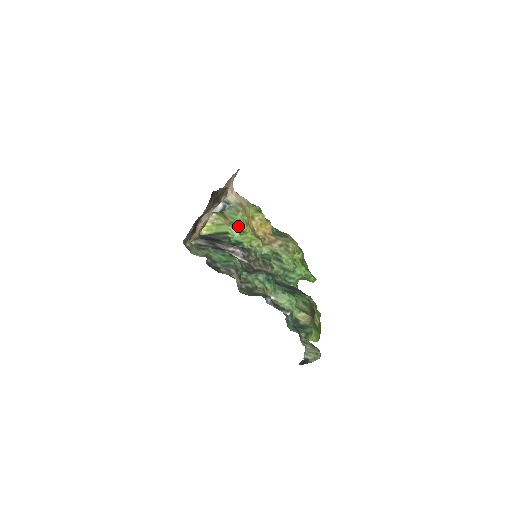
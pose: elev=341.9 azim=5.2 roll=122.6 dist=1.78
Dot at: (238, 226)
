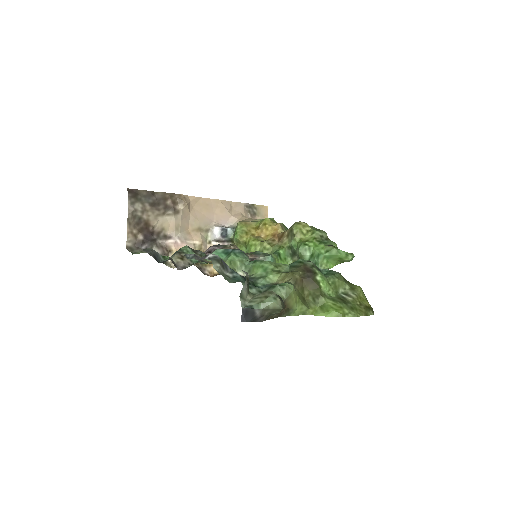
Dot at: (239, 240)
